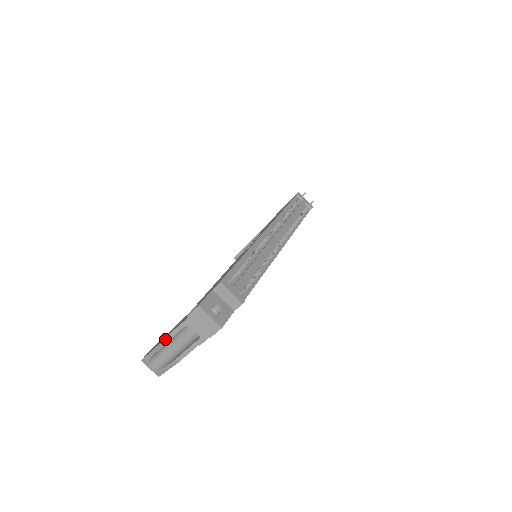
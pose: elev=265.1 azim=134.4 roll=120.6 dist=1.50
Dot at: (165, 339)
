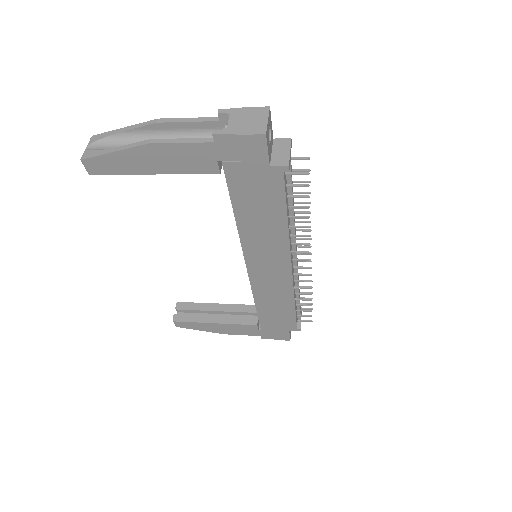
Dot at: (174, 118)
